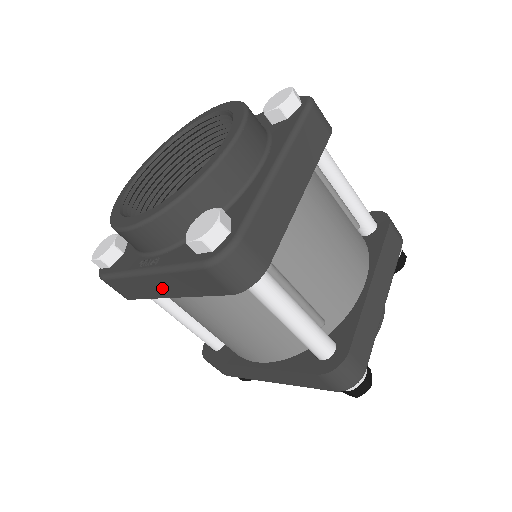
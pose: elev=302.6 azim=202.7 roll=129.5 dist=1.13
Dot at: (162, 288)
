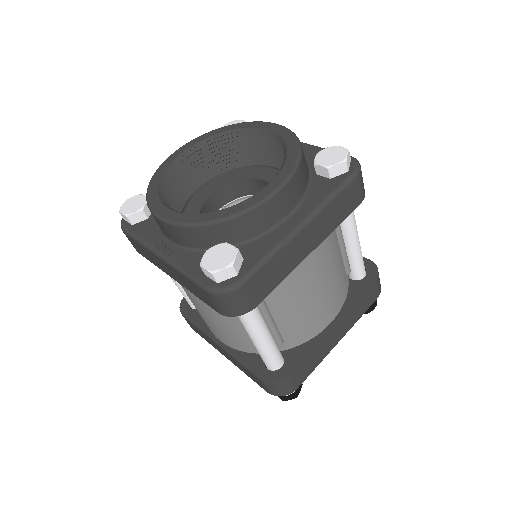
Dot at: (168, 270)
